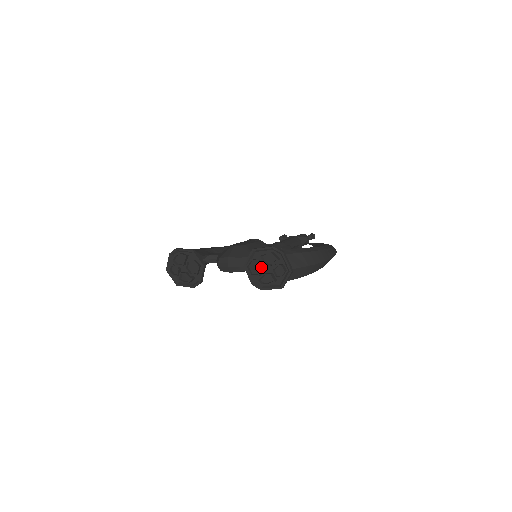
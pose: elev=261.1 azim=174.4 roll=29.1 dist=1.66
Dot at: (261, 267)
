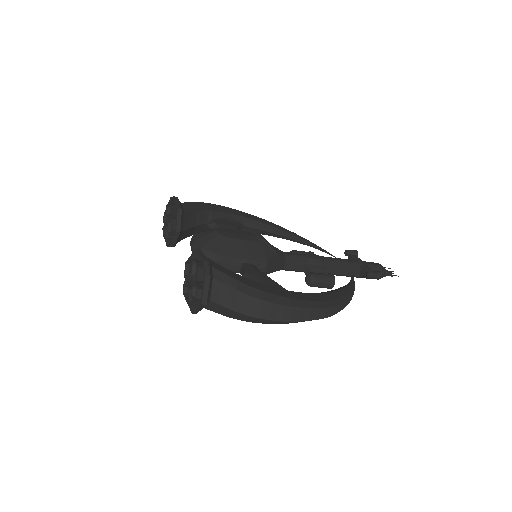
Dot at: (190, 274)
